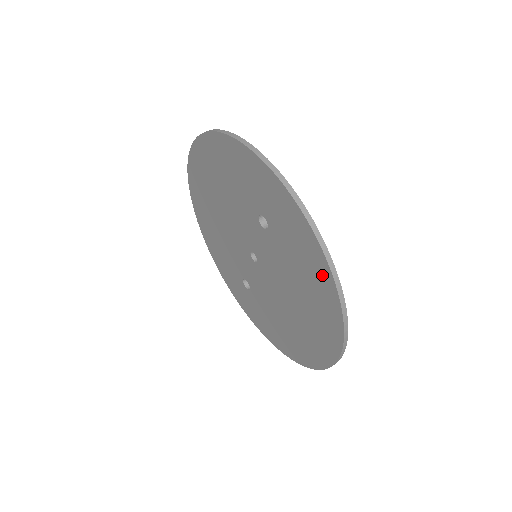
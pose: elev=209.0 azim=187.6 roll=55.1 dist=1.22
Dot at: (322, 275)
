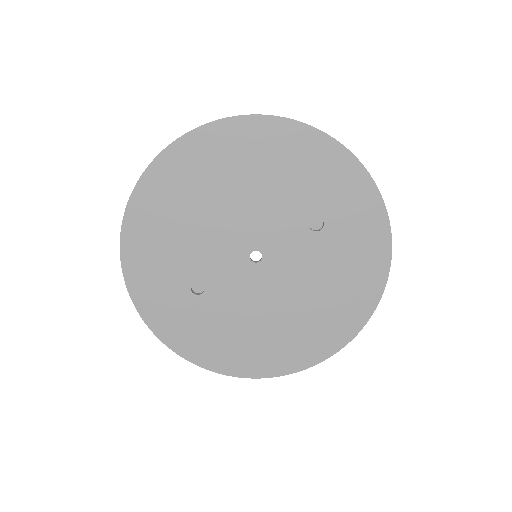
Dot at: (373, 279)
